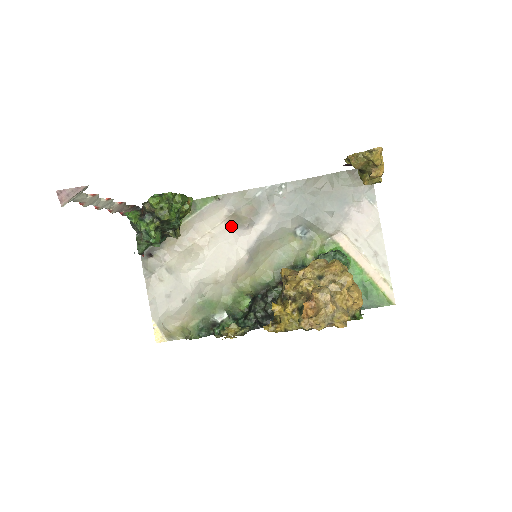
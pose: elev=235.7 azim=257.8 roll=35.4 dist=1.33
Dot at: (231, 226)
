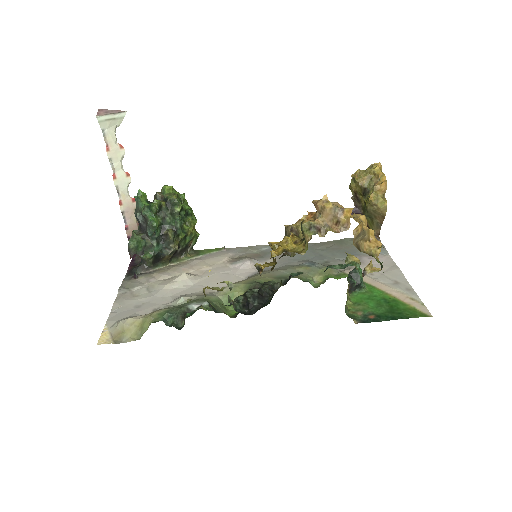
Dot at: (232, 263)
